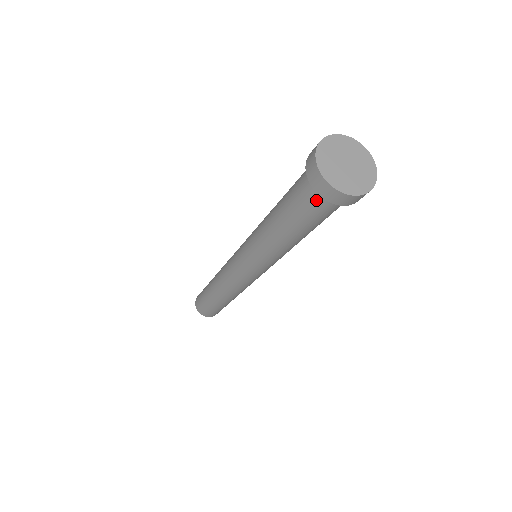
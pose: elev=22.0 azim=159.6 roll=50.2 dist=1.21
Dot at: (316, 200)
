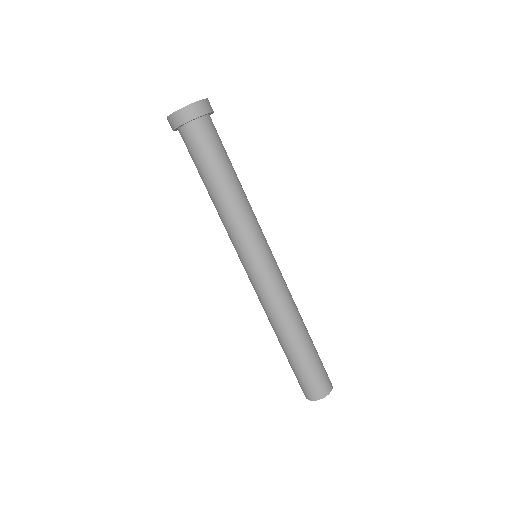
Dot at: (183, 140)
